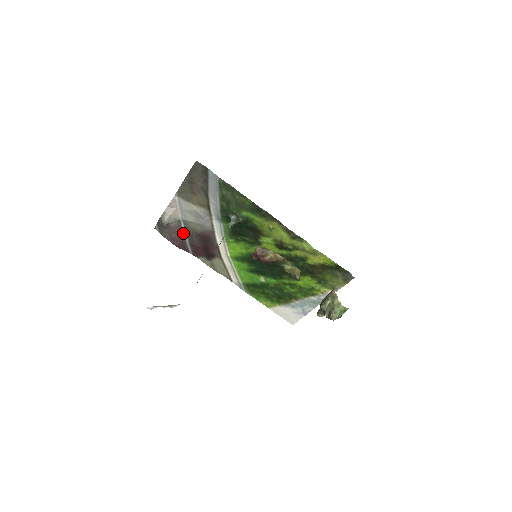
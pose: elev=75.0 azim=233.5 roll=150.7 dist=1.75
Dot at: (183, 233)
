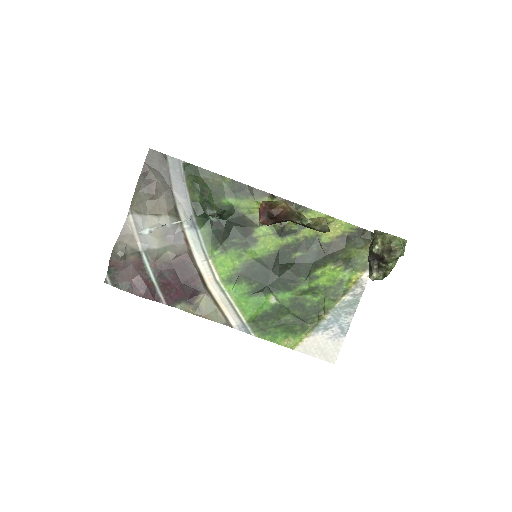
Dot at: (147, 272)
